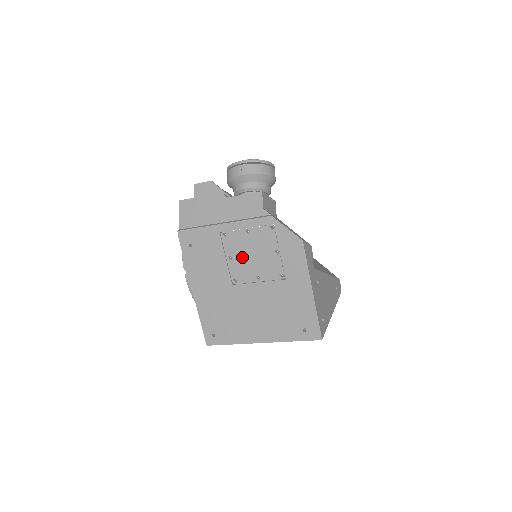
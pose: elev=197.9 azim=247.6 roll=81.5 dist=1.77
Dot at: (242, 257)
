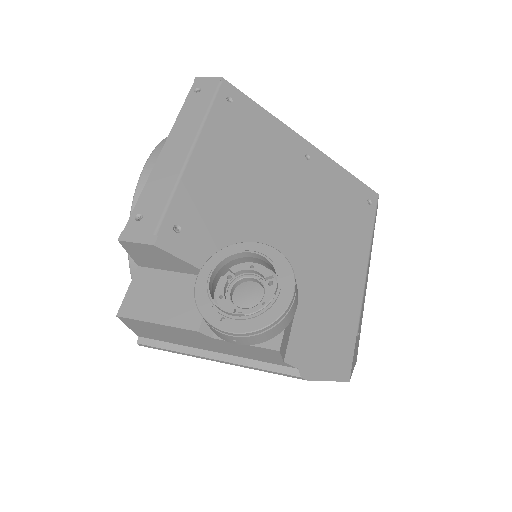
Dot at: occluded
